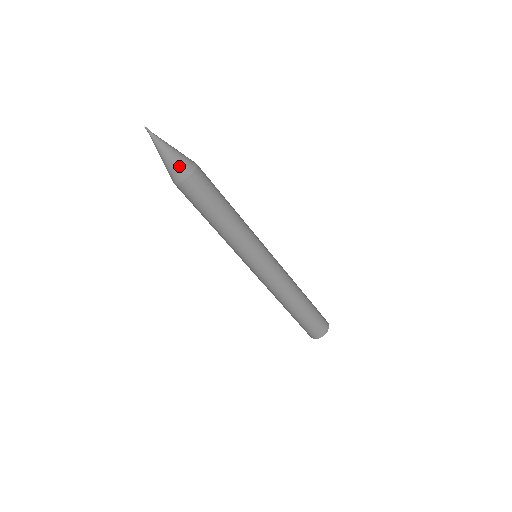
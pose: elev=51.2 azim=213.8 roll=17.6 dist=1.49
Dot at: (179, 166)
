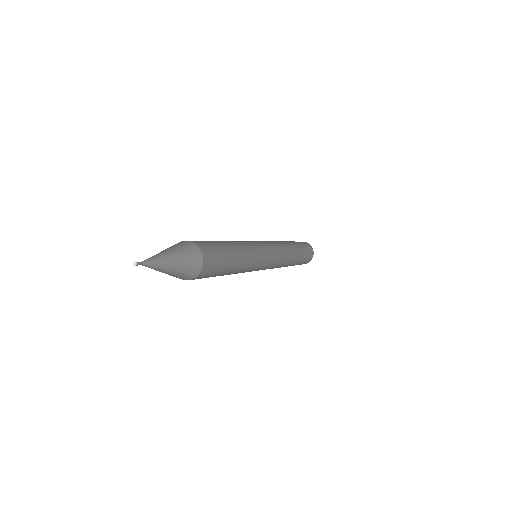
Dot at: occluded
